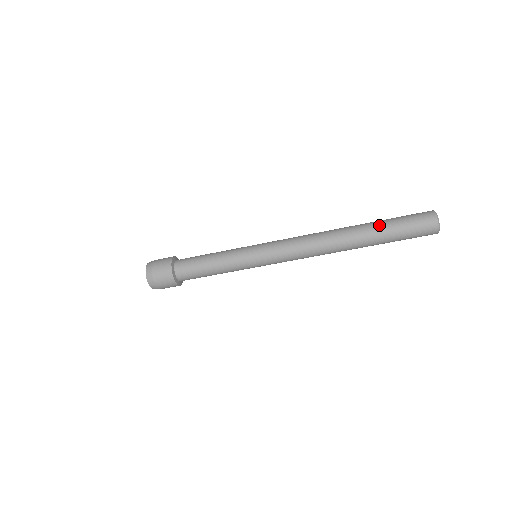
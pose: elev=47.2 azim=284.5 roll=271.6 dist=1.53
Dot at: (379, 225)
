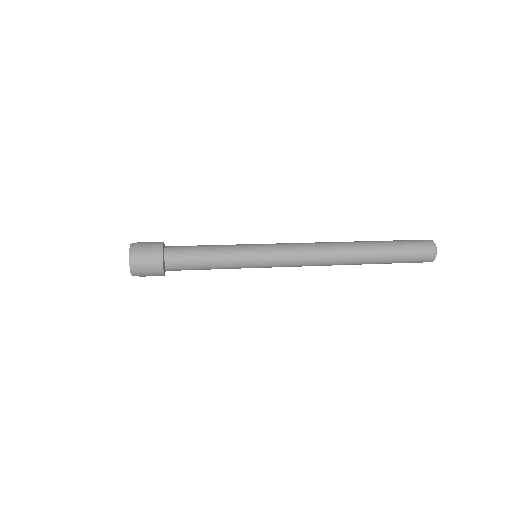
Dot at: (385, 258)
